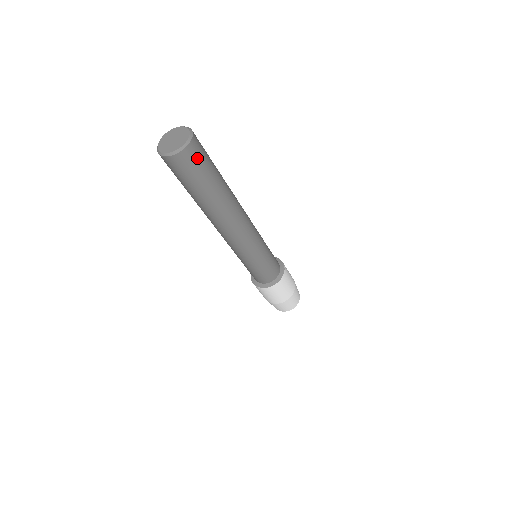
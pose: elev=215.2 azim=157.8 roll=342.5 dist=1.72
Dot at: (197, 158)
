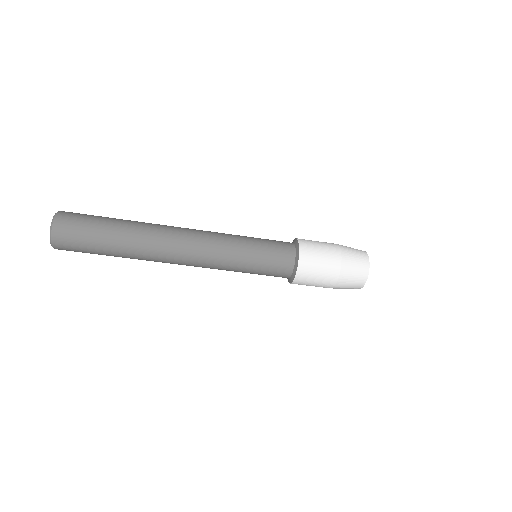
Dot at: (71, 230)
